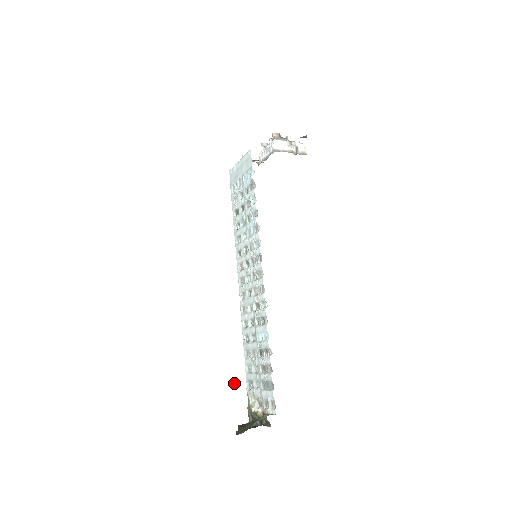
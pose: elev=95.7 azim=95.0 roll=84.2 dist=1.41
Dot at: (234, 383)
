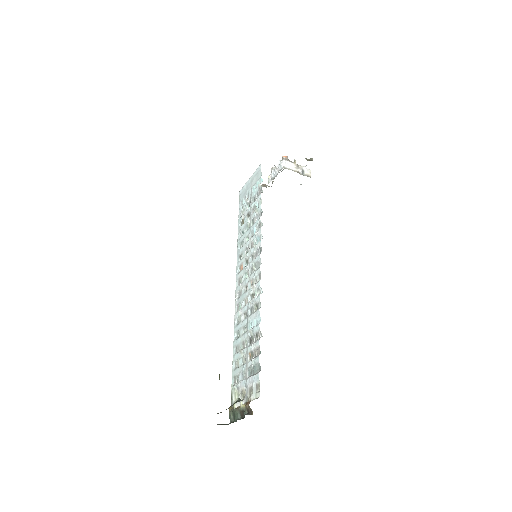
Dot at: (219, 374)
